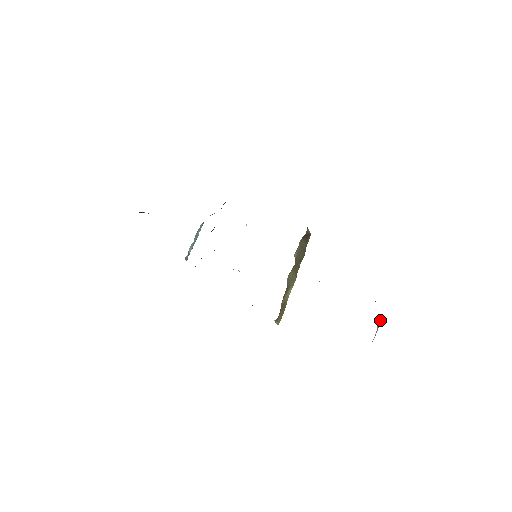
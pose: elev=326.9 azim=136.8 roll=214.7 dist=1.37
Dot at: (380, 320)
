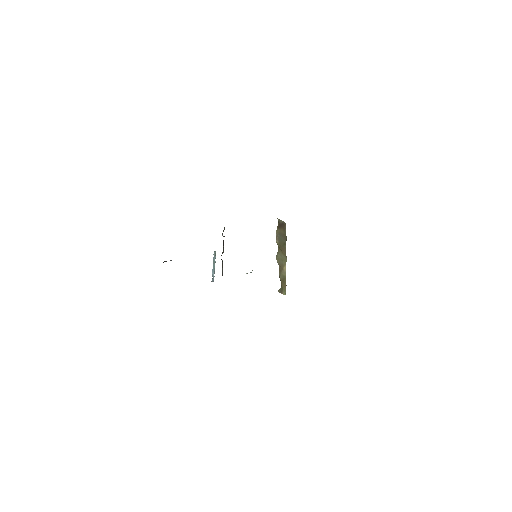
Dot at: occluded
